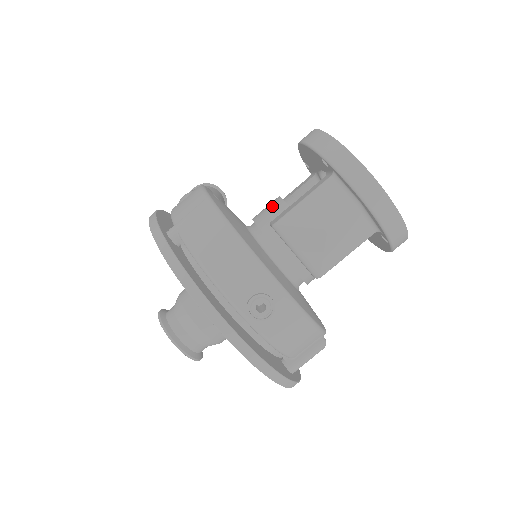
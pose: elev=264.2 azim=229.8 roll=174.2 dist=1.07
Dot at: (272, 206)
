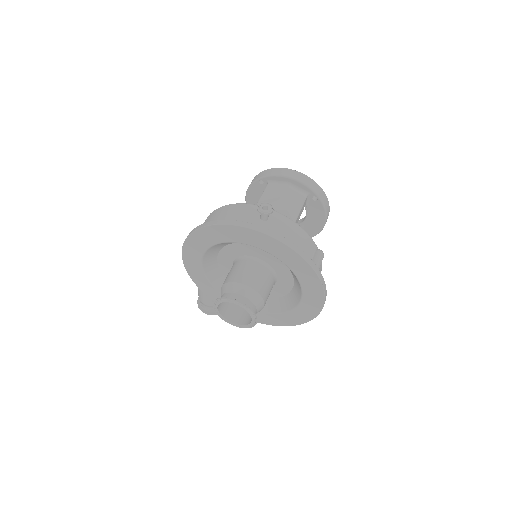
Dot at: occluded
